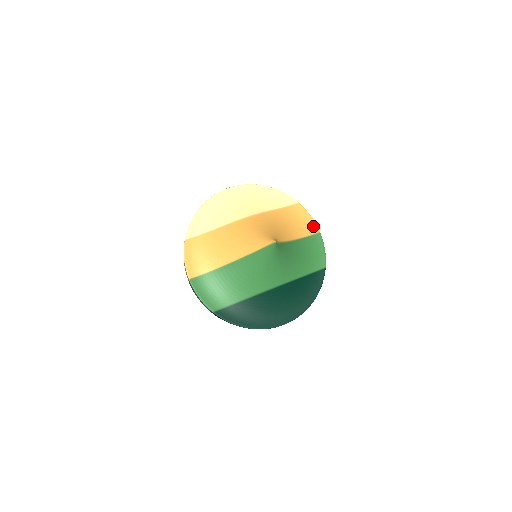
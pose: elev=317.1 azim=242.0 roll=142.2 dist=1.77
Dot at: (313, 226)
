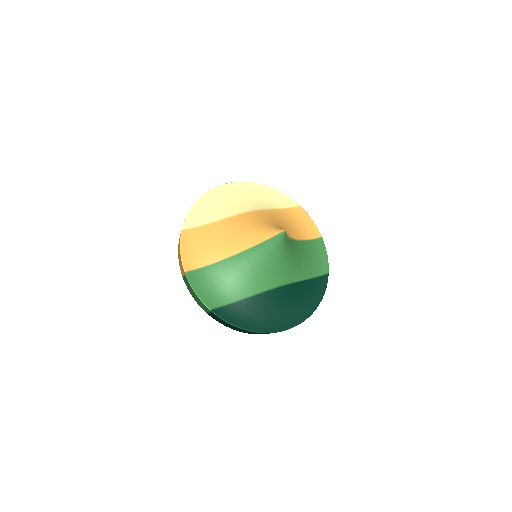
Dot at: (315, 230)
